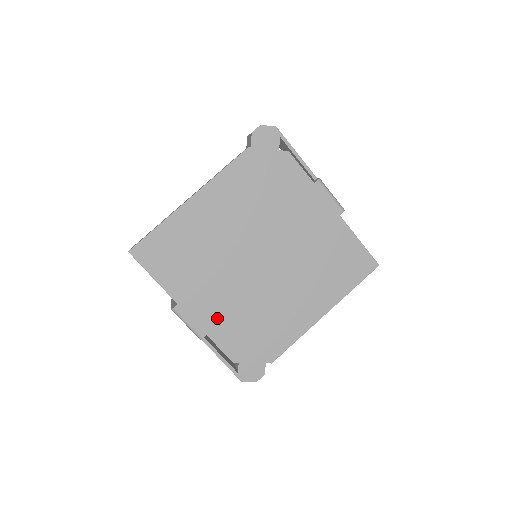
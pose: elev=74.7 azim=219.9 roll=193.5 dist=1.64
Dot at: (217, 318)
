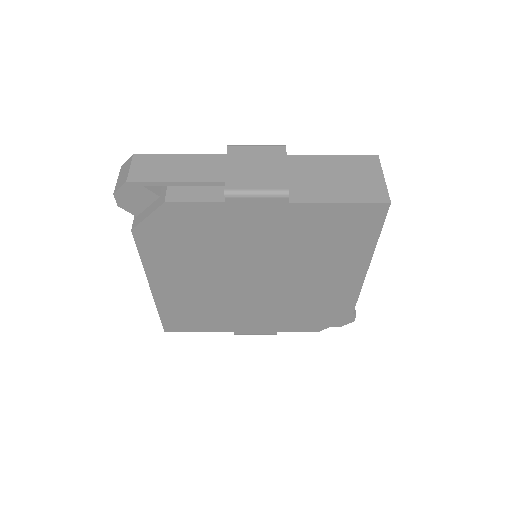
Dot at: (272, 323)
